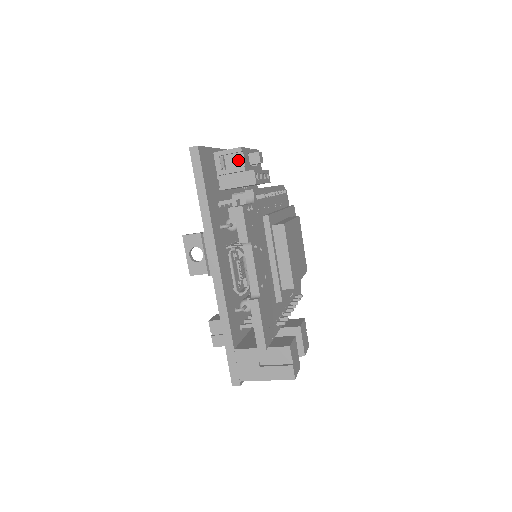
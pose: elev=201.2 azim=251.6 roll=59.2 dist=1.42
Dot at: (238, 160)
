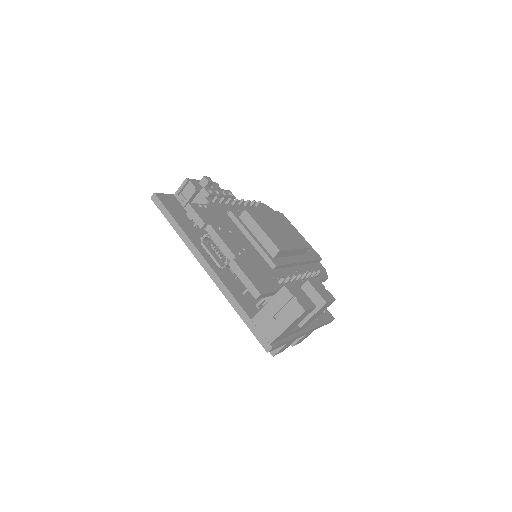
Dot at: (190, 188)
